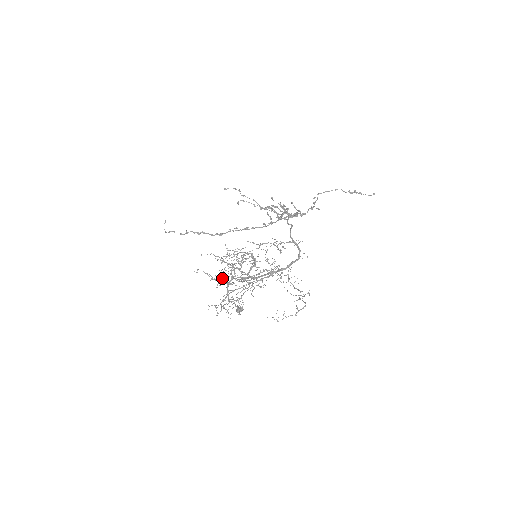
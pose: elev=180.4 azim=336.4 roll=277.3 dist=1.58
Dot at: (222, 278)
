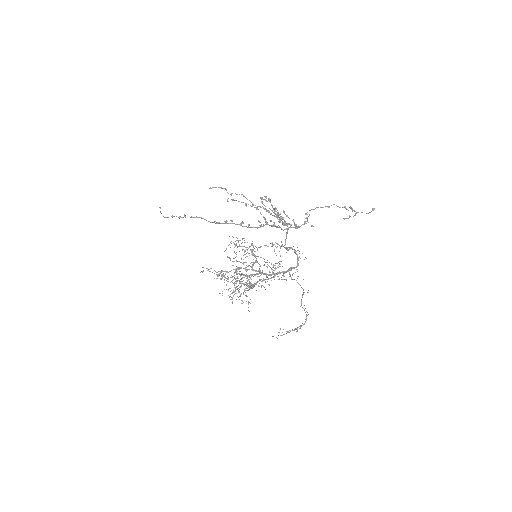
Dot at: (228, 272)
